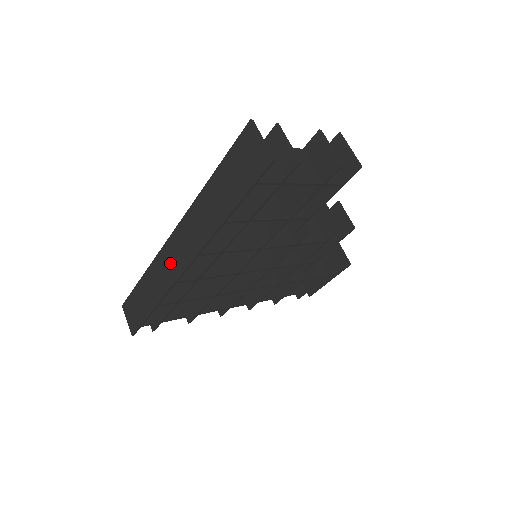
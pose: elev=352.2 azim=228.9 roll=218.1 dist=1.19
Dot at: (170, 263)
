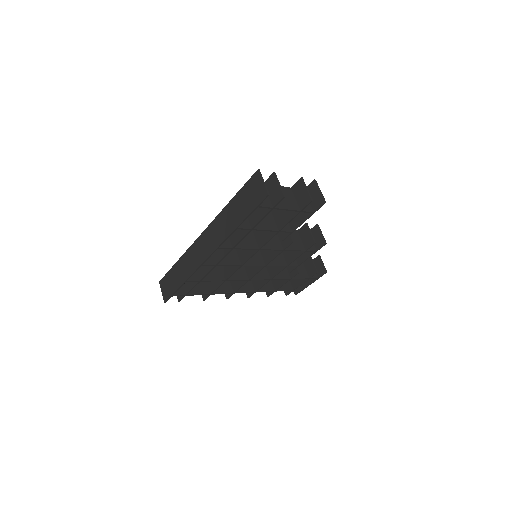
Dot at: (198, 252)
